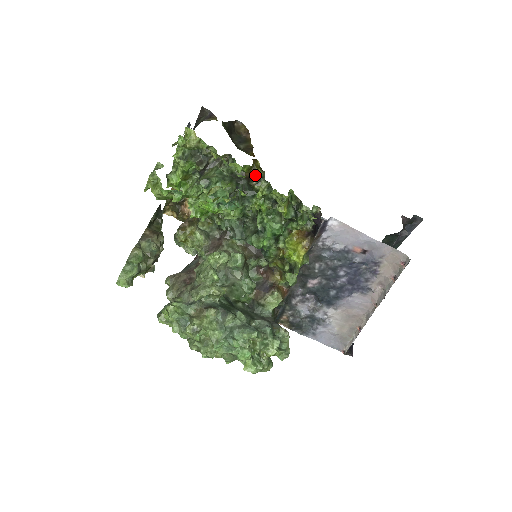
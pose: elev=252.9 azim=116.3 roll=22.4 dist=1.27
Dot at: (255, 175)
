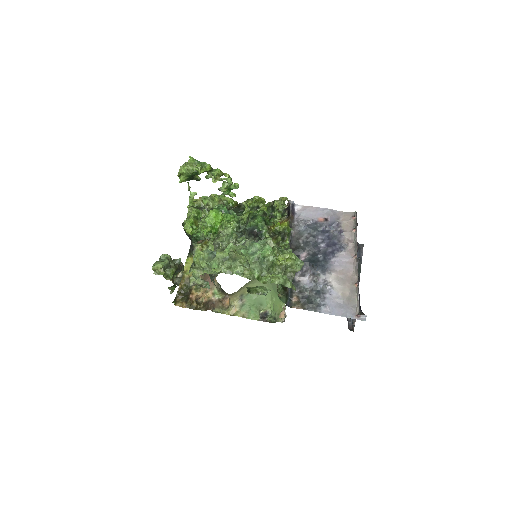
Dot at: occluded
